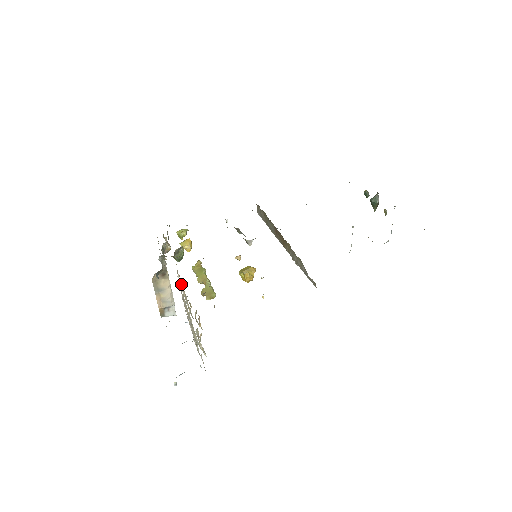
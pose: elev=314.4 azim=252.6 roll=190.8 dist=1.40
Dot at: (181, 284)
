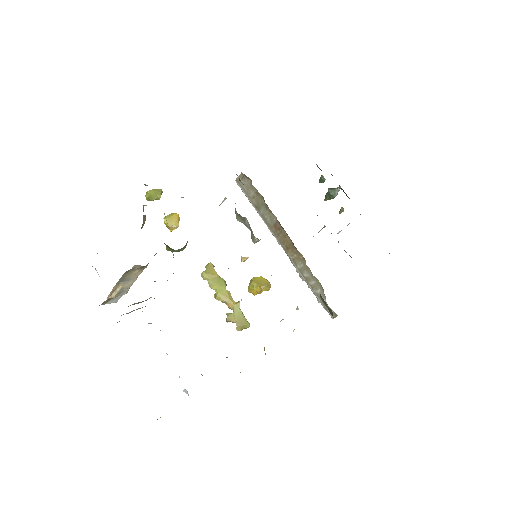
Dot at: occluded
